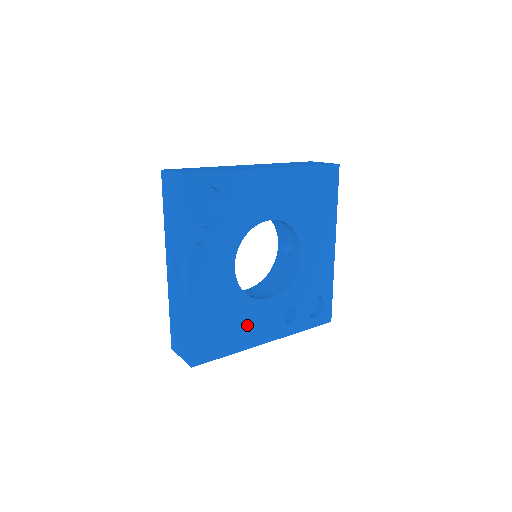
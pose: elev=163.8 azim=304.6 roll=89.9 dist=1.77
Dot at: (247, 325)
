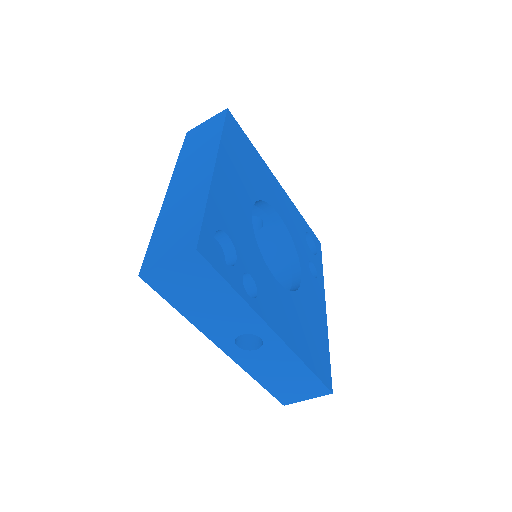
Dot at: (314, 313)
